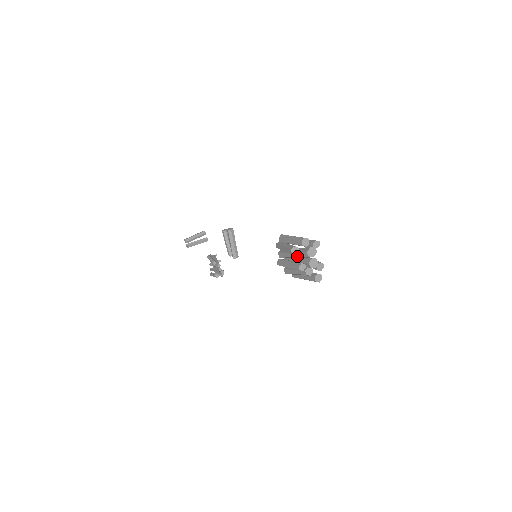
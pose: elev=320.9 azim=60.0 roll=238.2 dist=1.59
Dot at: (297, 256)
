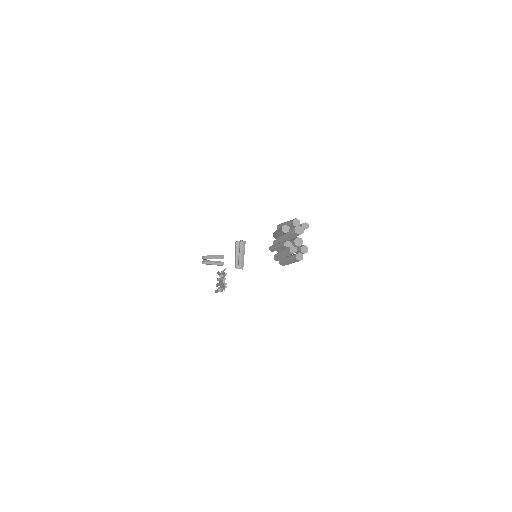
Dot at: (287, 236)
